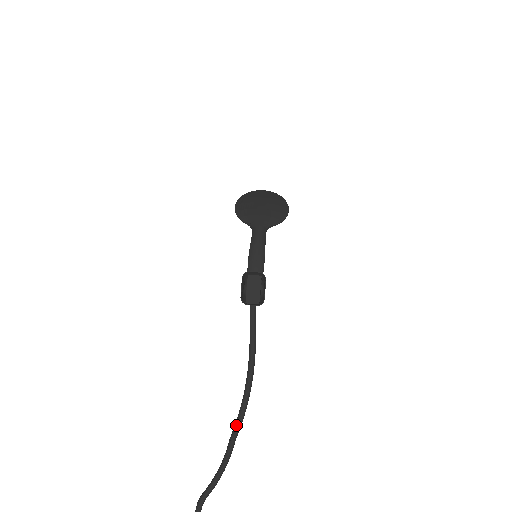
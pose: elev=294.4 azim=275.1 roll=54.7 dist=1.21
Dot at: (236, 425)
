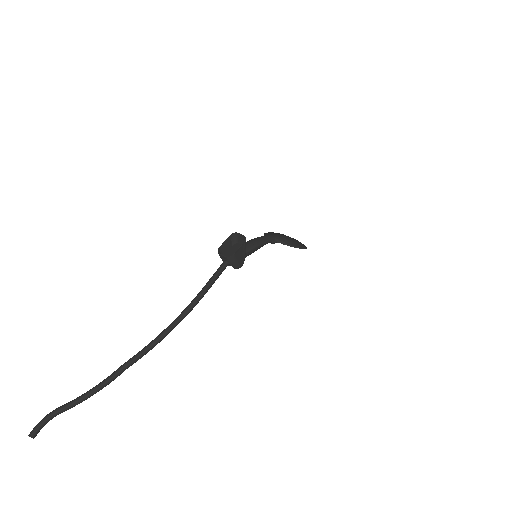
Dot at: (138, 352)
